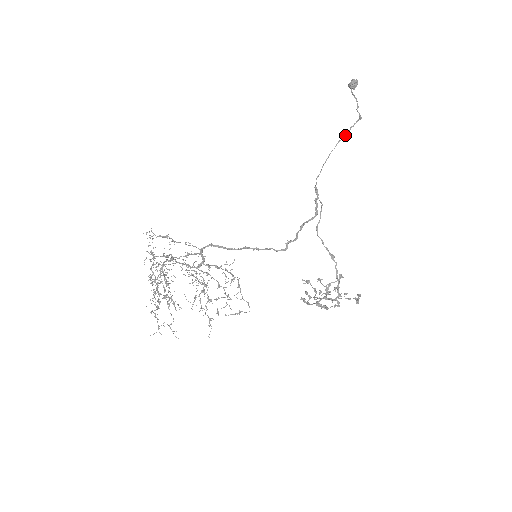
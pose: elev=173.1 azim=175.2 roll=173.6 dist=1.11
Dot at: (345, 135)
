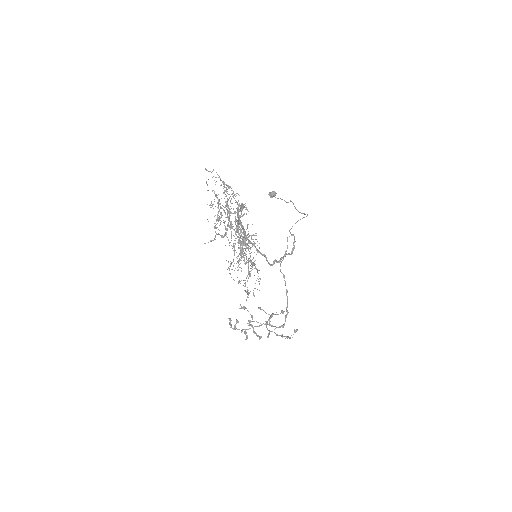
Dot at: occluded
